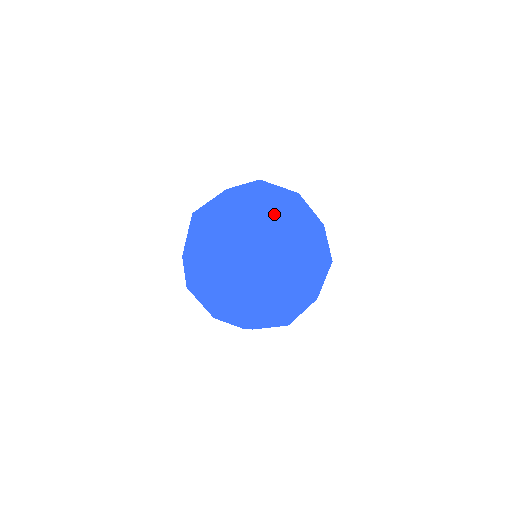
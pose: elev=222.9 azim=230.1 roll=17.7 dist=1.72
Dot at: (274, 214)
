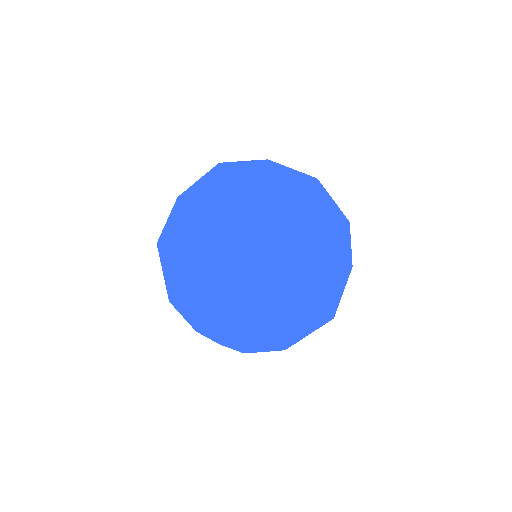
Dot at: (304, 302)
